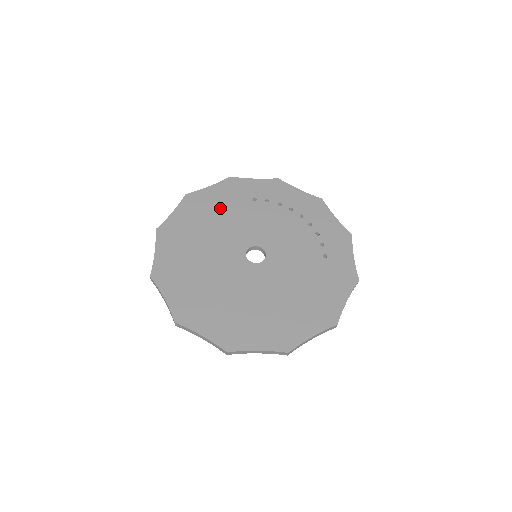
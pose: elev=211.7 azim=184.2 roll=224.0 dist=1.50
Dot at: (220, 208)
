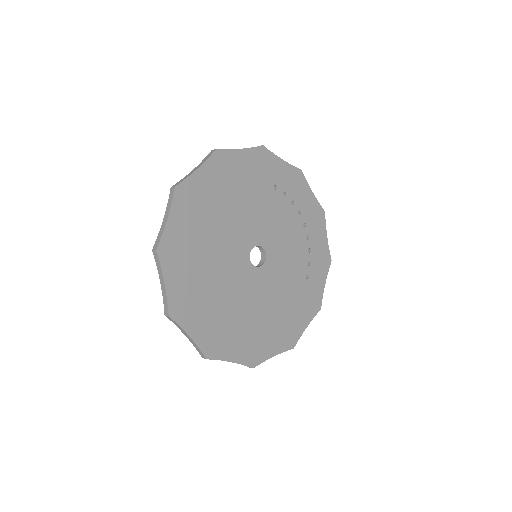
Dot at: (243, 185)
